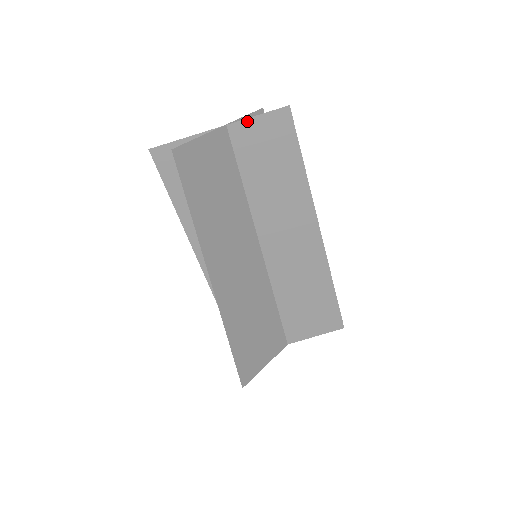
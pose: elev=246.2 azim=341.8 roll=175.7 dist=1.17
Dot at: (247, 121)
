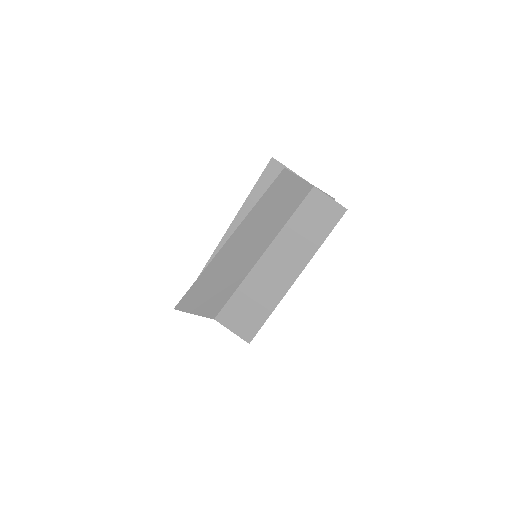
Dot at: (324, 195)
